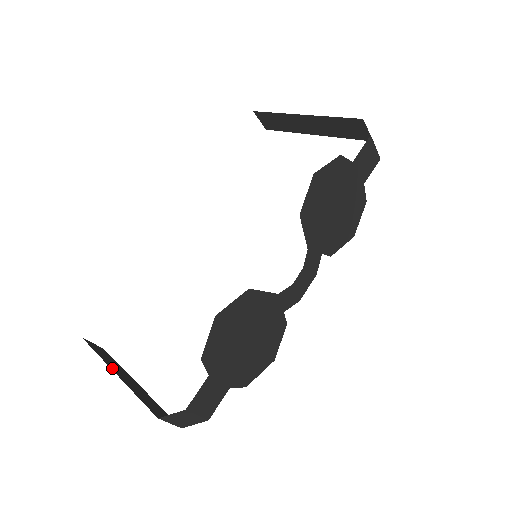
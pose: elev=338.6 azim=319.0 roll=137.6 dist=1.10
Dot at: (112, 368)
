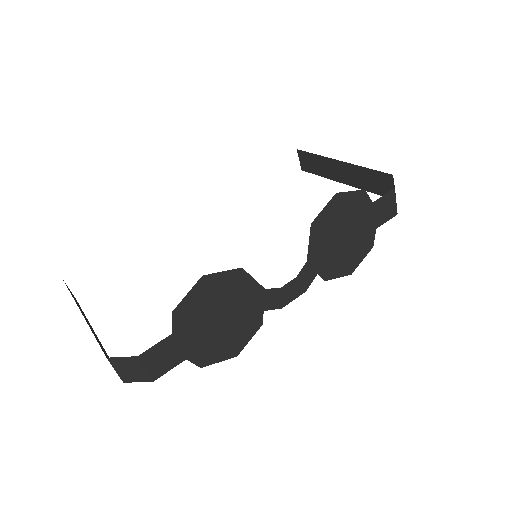
Dot at: occluded
